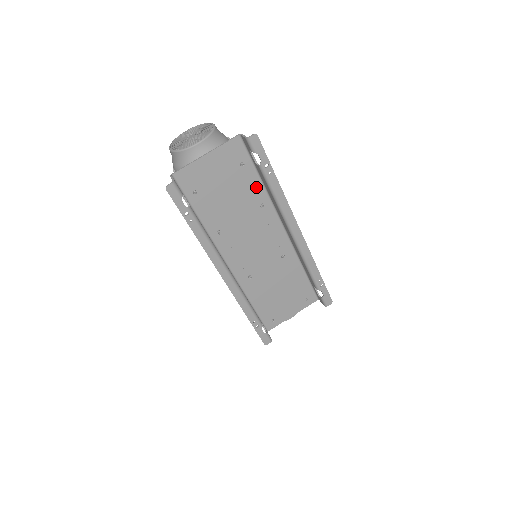
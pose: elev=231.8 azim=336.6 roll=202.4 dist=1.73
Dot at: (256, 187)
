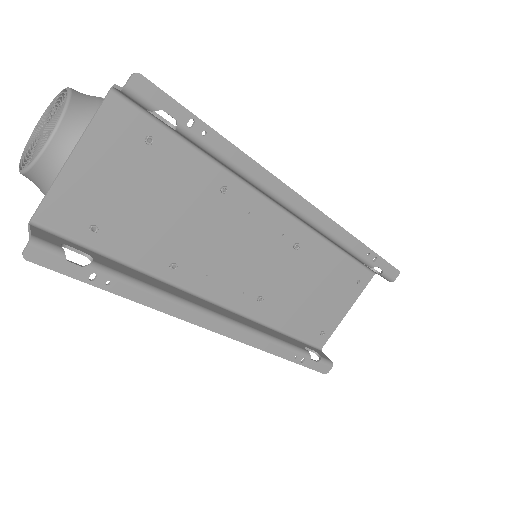
Dot at: (196, 165)
